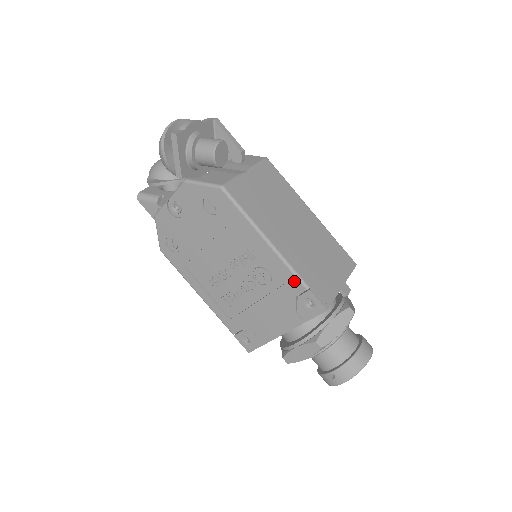
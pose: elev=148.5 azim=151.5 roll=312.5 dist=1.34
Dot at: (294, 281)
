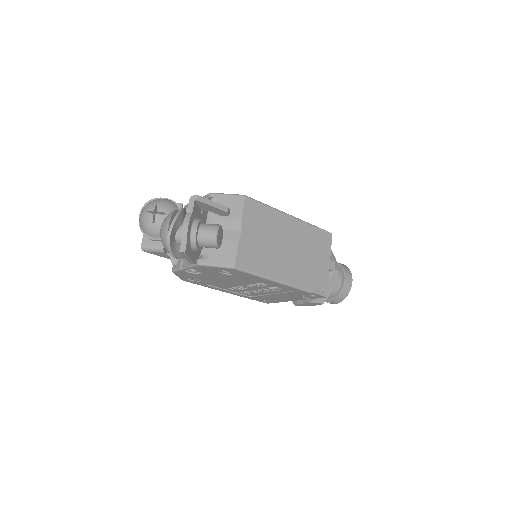
Dot at: (301, 291)
